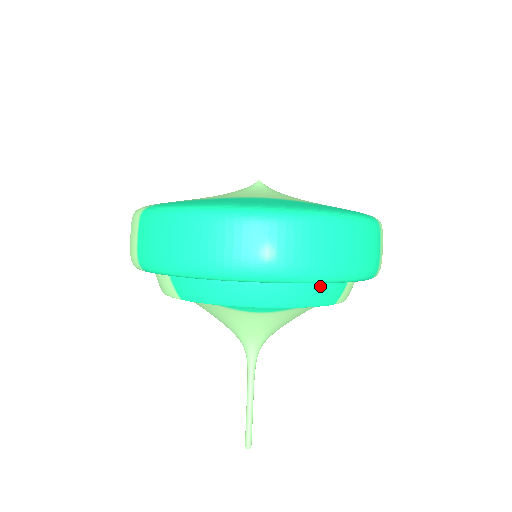
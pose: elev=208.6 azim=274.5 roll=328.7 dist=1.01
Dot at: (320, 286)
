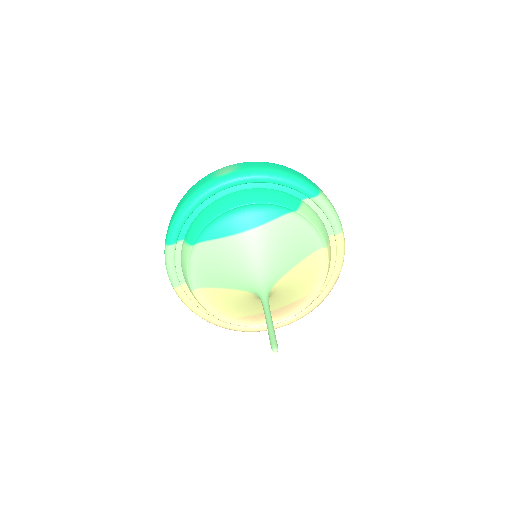
Dot at: (273, 193)
